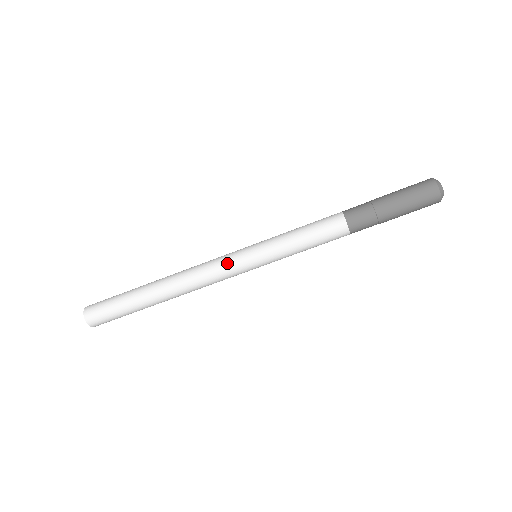
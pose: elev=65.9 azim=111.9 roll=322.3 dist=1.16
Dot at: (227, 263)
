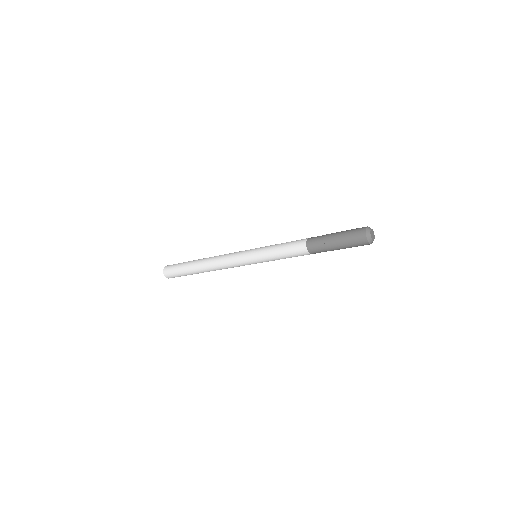
Dot at: occluded
